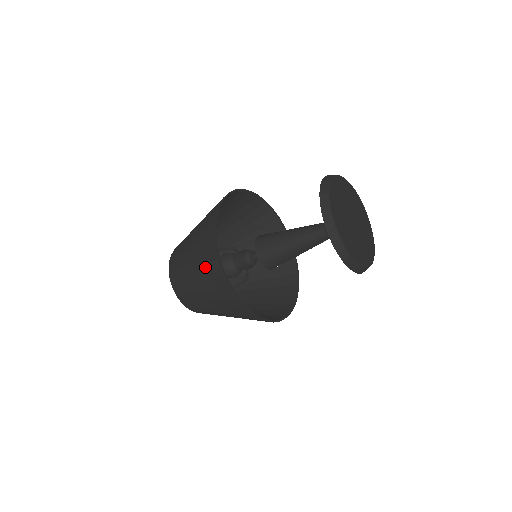
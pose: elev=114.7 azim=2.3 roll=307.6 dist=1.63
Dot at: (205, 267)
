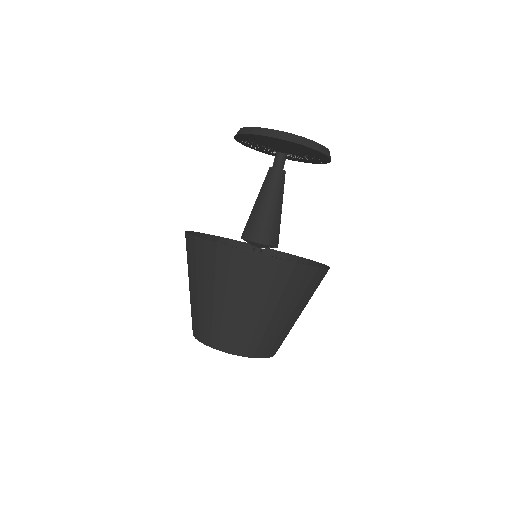
Dot at: (230, 276)
